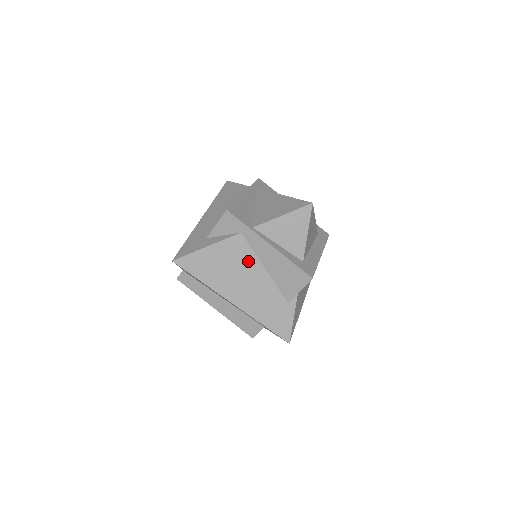
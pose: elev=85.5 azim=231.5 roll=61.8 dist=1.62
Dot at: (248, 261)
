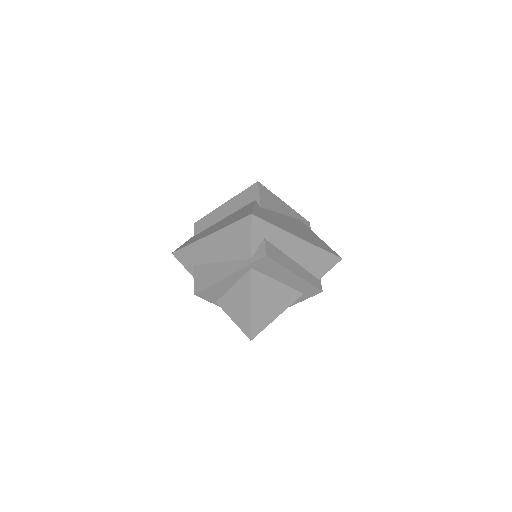
Dot at: occluded
